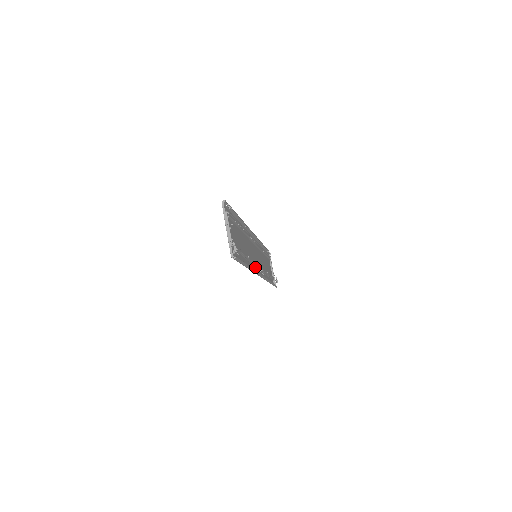
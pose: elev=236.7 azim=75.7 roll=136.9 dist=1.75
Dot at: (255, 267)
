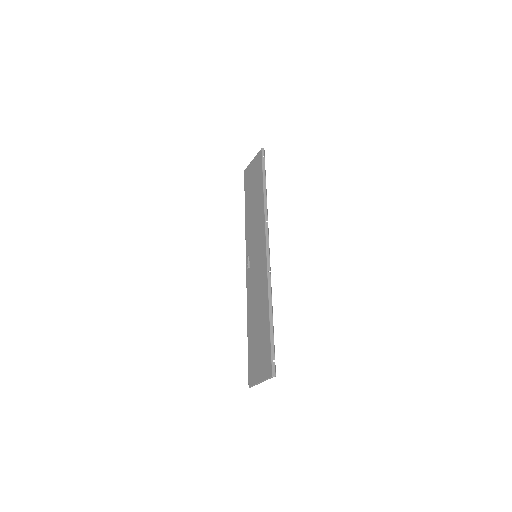
Dot at: (250, 283)
